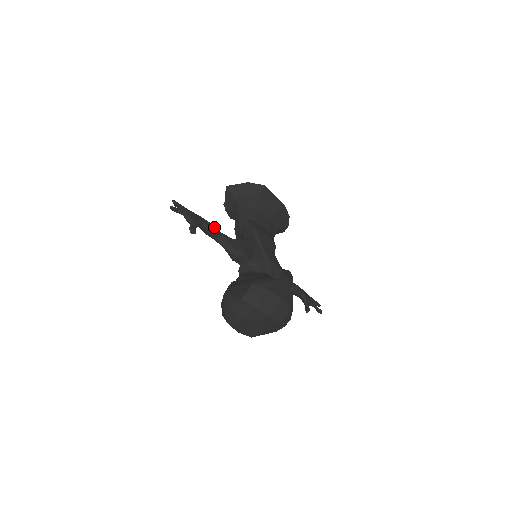
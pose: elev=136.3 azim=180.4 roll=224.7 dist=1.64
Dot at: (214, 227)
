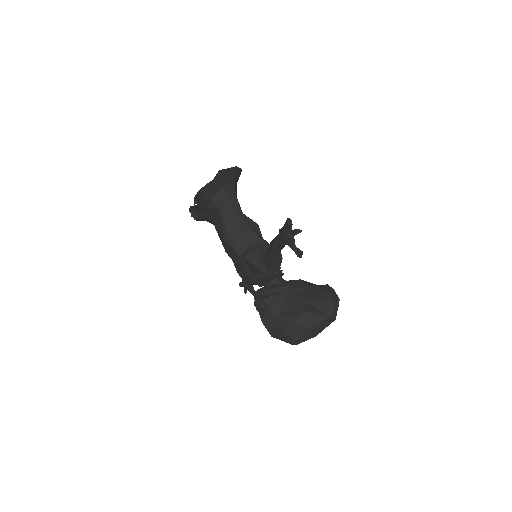
Dot at: occluded
